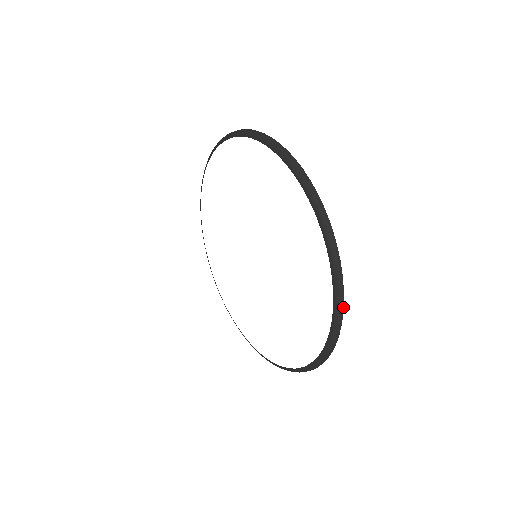
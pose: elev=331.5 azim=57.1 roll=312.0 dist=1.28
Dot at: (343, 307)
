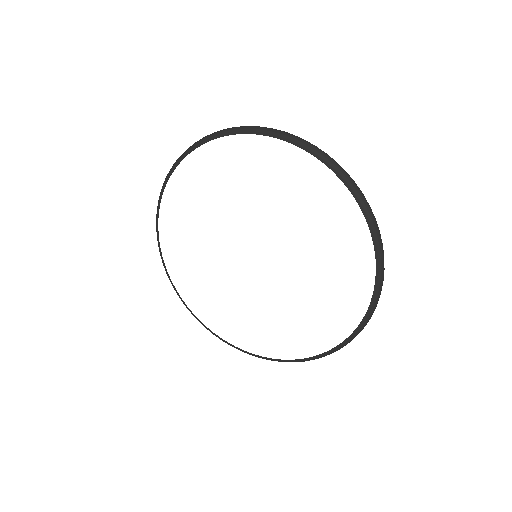
Dot at: occluded
